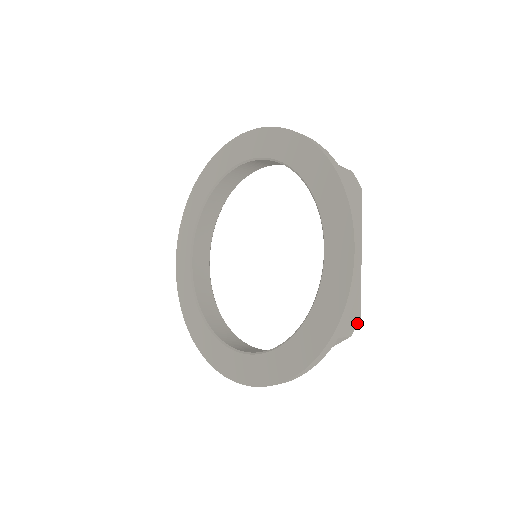
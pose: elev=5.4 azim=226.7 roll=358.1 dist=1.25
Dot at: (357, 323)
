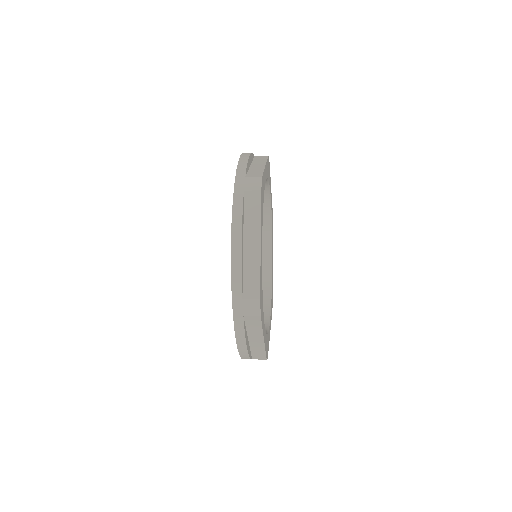
Dot at: (266, 359)
